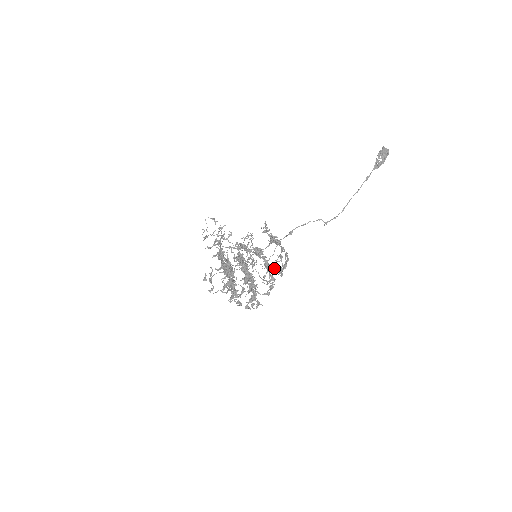
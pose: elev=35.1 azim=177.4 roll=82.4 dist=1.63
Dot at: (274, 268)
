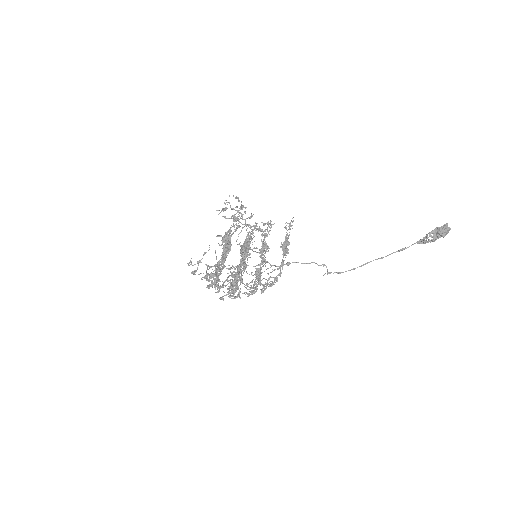
Dot at: occluded
